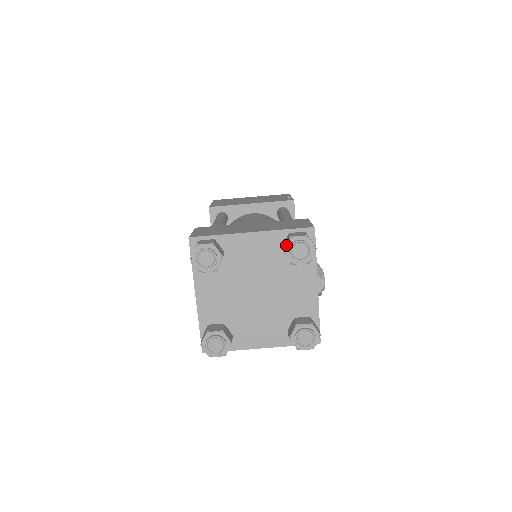
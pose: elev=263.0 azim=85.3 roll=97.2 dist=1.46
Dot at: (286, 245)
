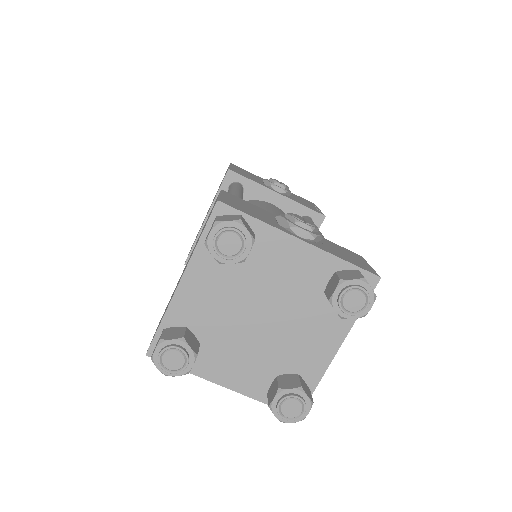
Dot at: occluded
